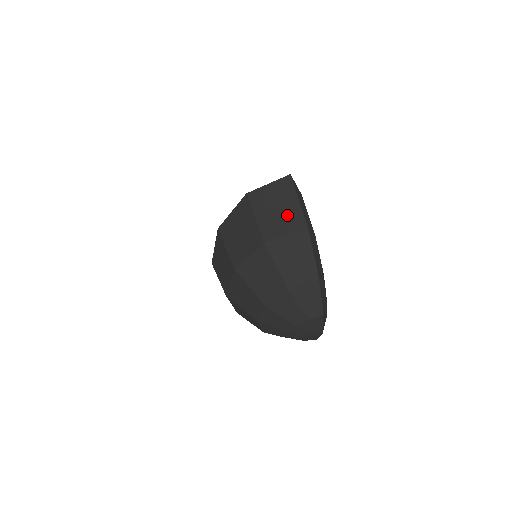
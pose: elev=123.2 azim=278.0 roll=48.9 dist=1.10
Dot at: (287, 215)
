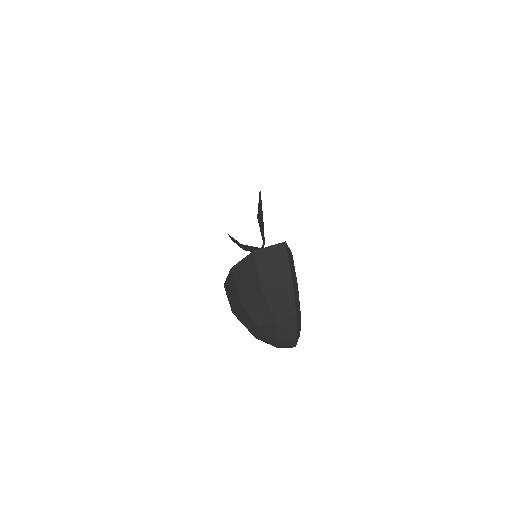
Dot at: (280, 272)
